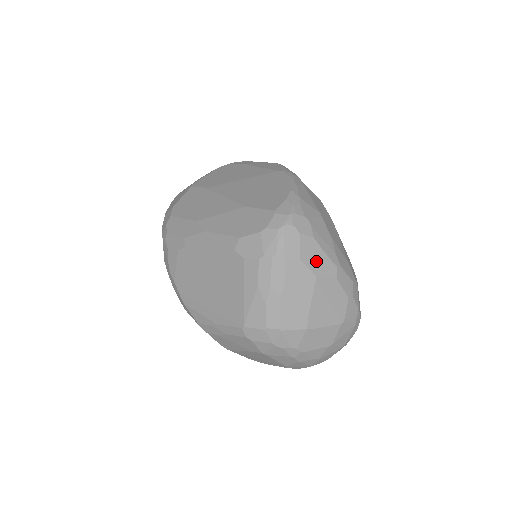
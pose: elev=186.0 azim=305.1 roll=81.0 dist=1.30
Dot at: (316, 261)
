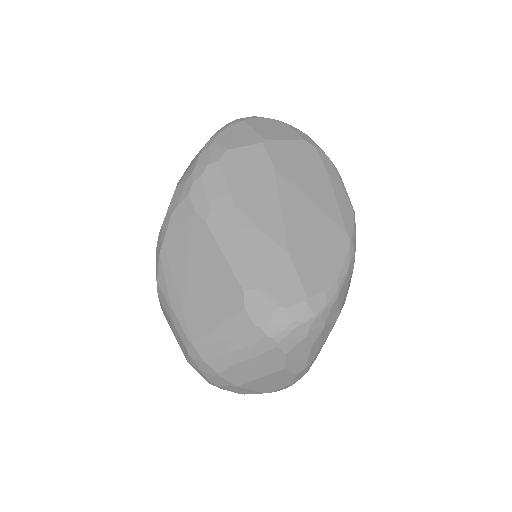
Dot at: (296, 359)
